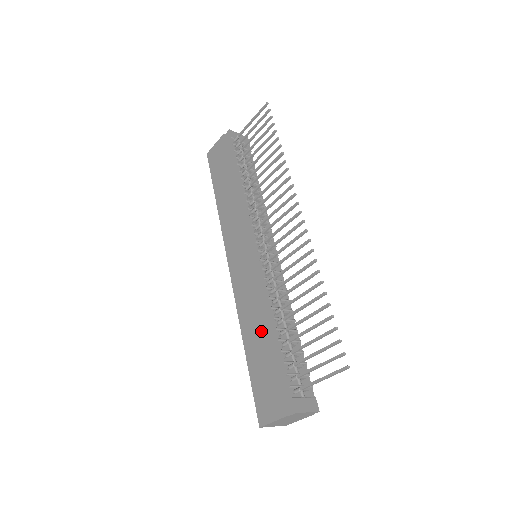
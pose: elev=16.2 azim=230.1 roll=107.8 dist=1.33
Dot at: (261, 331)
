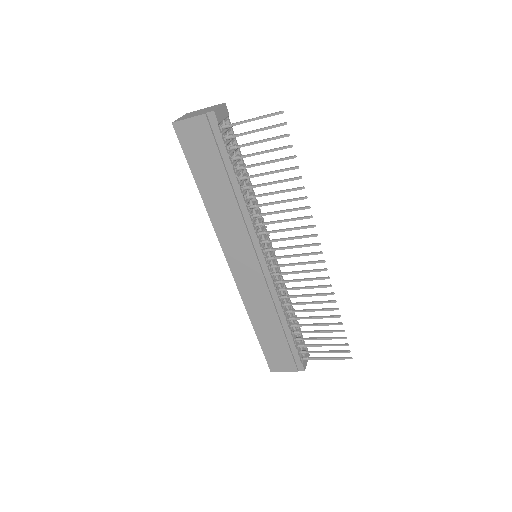
Dot at: (273, 323)
